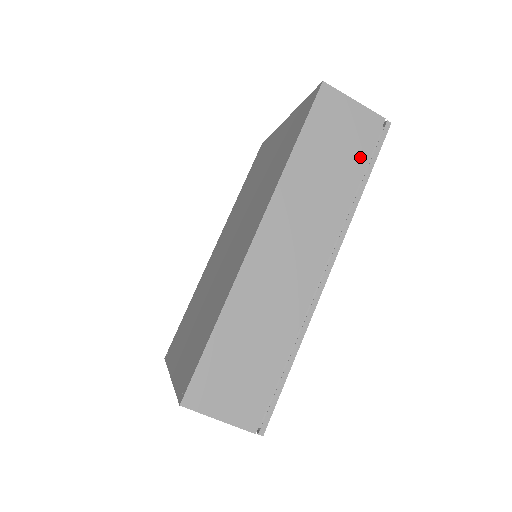
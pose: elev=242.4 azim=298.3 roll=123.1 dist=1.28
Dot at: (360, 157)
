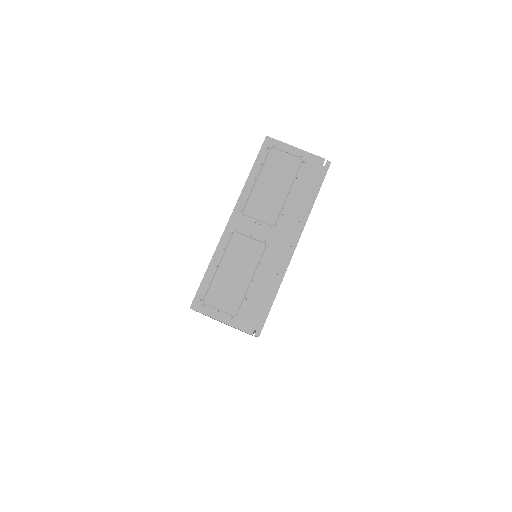
Dot at: occluded
